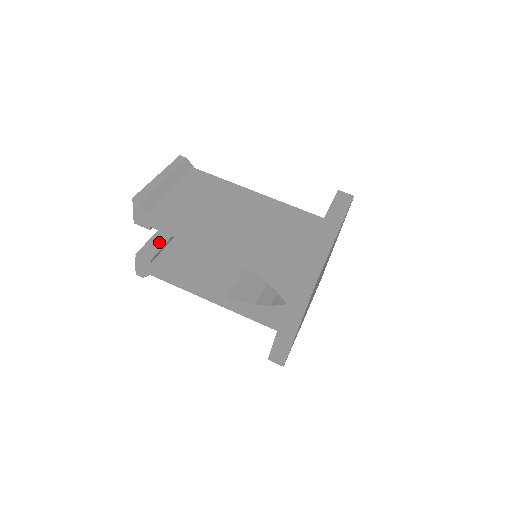
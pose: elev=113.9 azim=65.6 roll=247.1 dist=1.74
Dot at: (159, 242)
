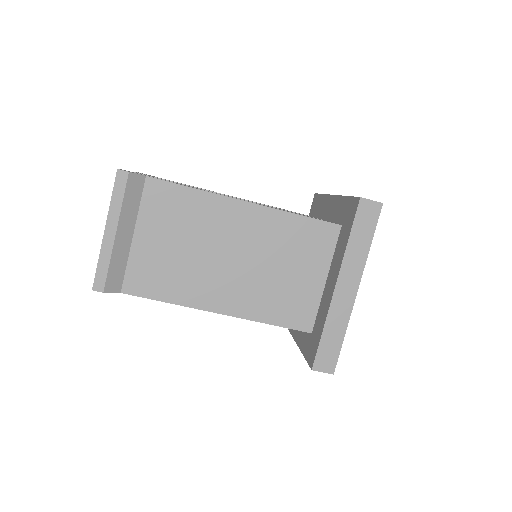
Dot at: occluded
